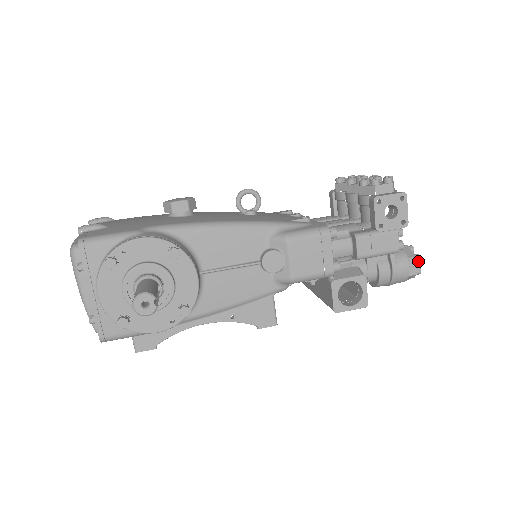
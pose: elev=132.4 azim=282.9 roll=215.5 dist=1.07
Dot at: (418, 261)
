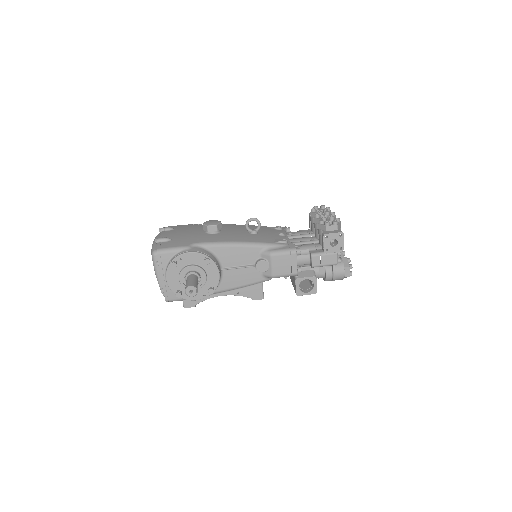
Dot at: occluded
